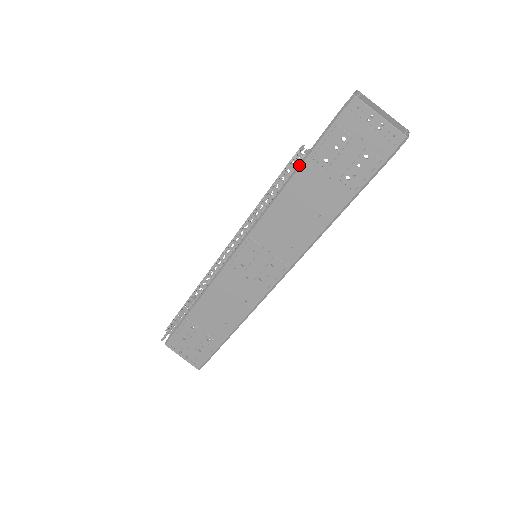
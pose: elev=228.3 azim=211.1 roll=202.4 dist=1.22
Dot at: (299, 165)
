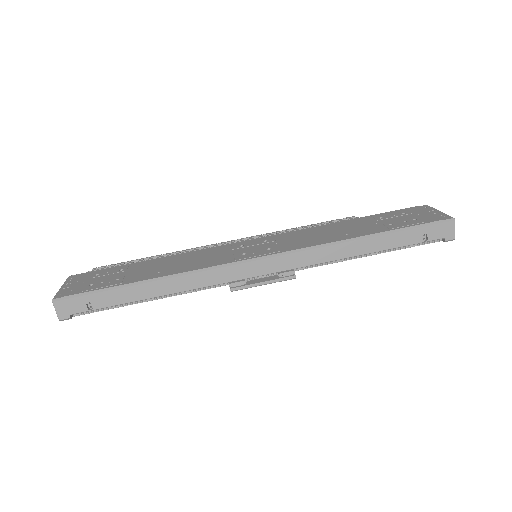
Dot at: (358, 218)
